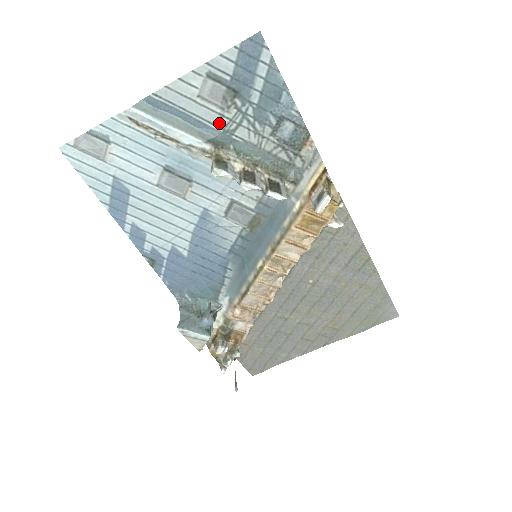
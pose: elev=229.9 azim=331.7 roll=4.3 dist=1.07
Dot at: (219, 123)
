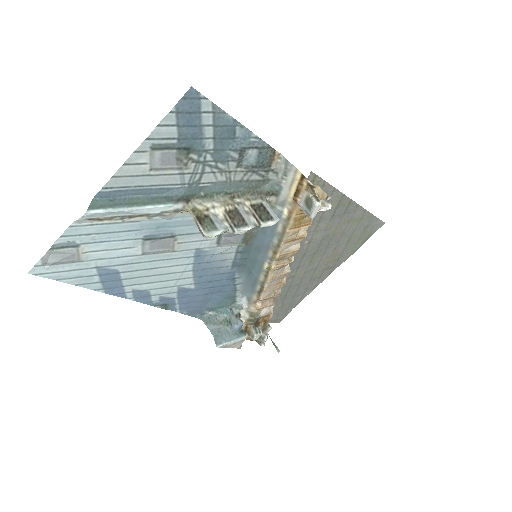
Dot at: (181, 181)
